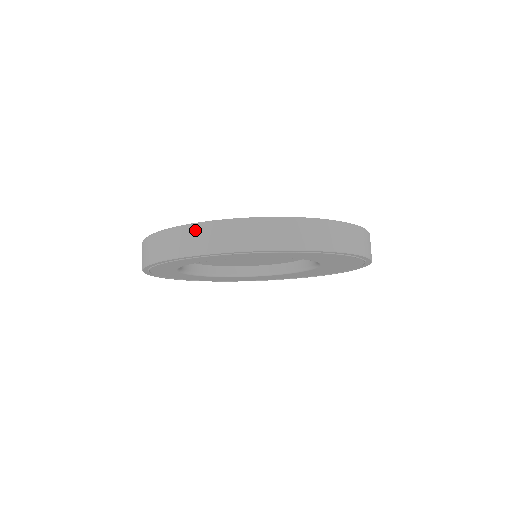
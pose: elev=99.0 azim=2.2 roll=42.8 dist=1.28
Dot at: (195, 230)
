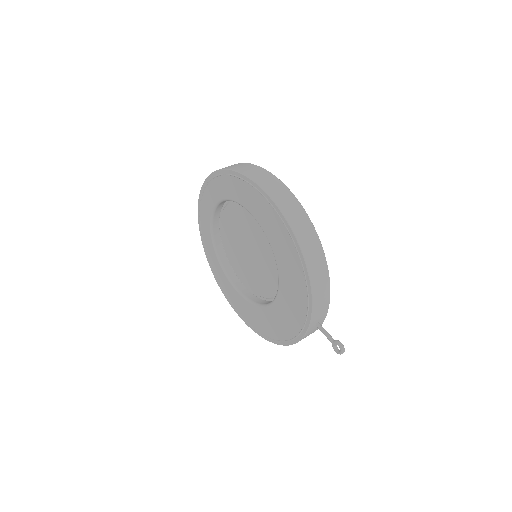
Dot at: occluded
